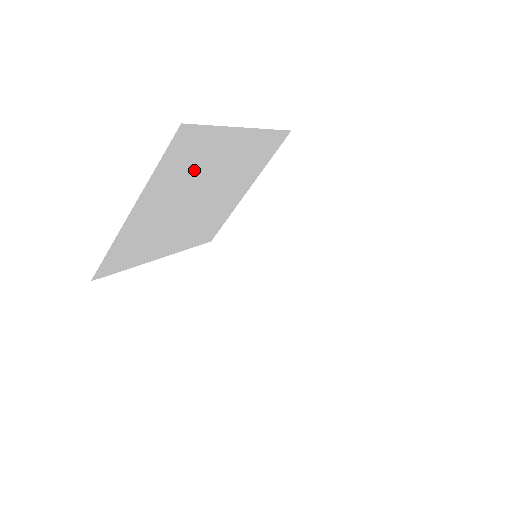
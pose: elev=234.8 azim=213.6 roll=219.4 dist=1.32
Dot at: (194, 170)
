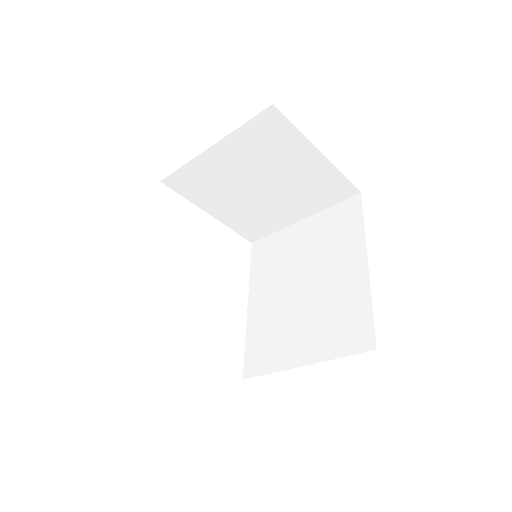
Dot at: occluded
